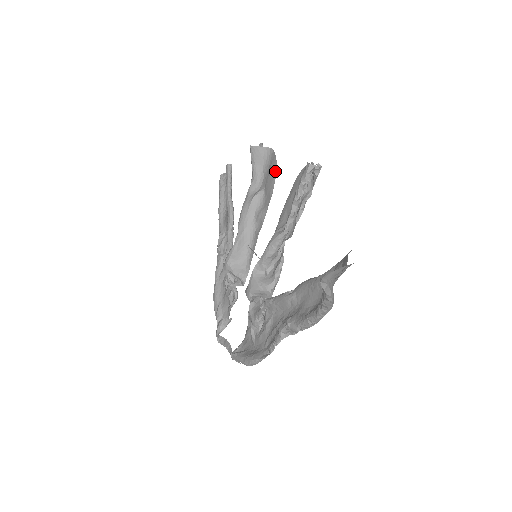
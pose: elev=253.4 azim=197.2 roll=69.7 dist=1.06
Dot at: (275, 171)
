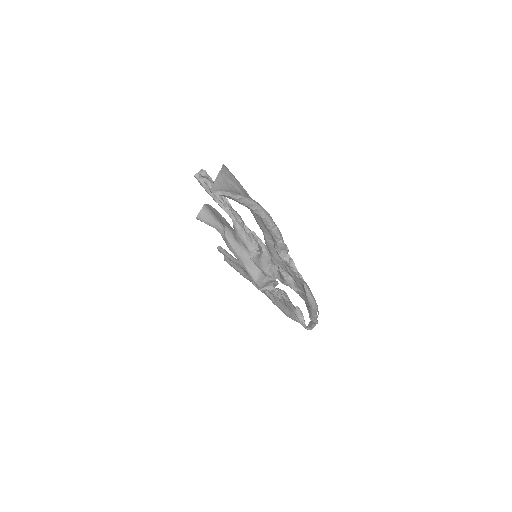
Dot at: (214, 209)
